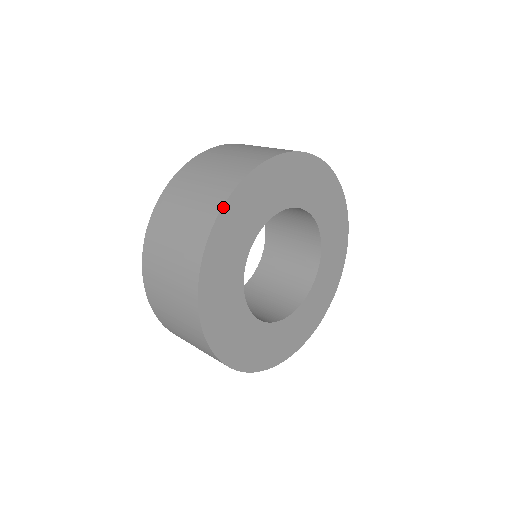
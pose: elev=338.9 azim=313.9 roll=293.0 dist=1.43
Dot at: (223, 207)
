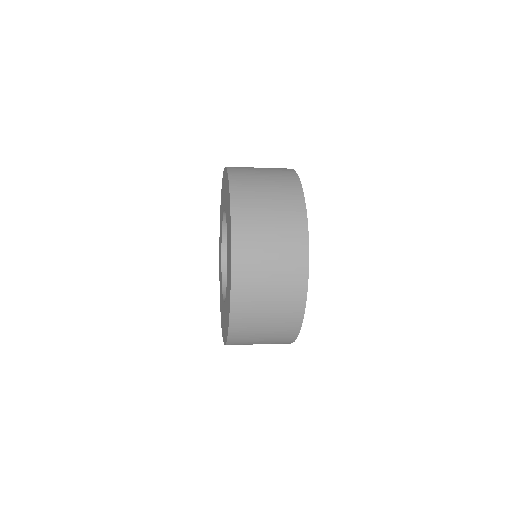
Dot at: (295, 172)
